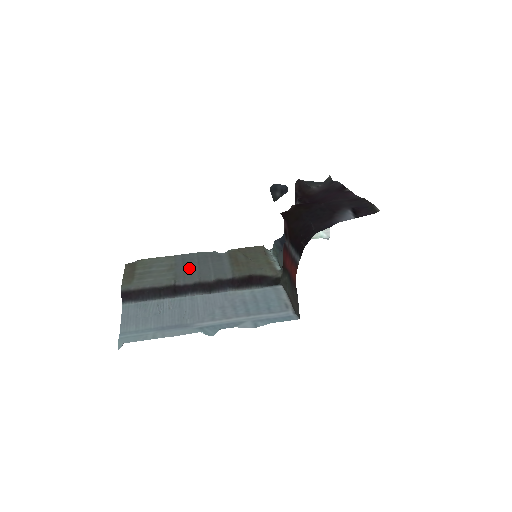
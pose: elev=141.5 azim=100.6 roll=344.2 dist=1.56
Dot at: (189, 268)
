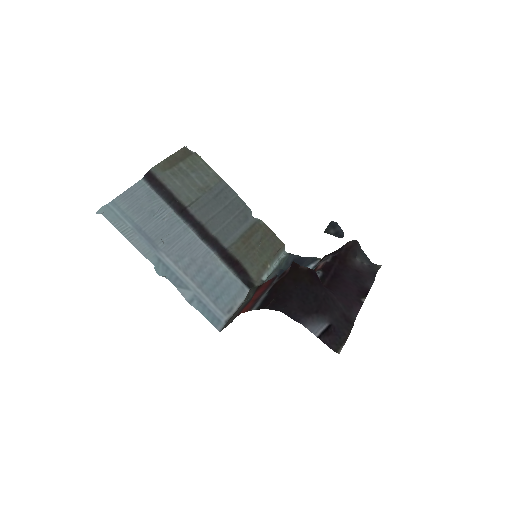
Dot at: (213, 204)
